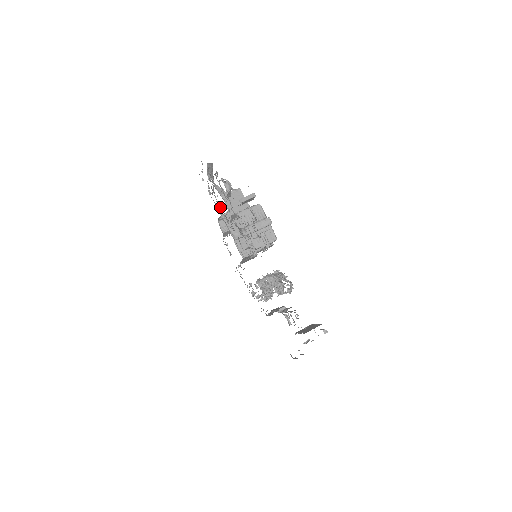
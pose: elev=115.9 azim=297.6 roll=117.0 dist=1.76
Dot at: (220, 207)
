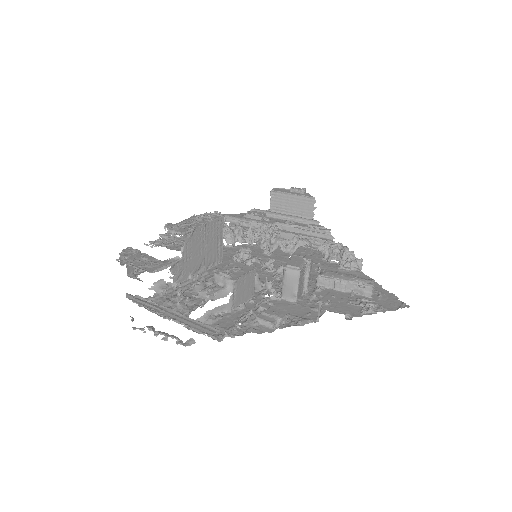
Dot at: (183, 294)
